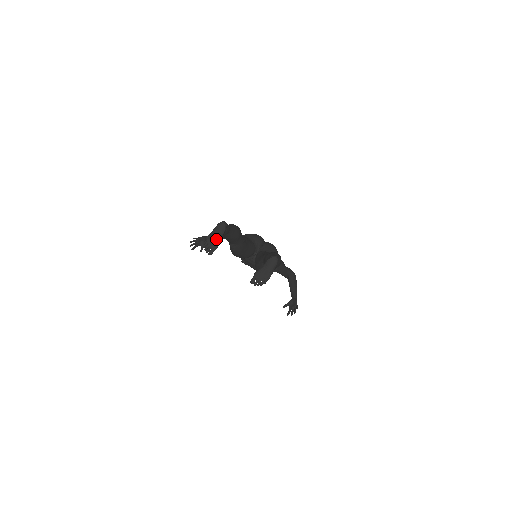
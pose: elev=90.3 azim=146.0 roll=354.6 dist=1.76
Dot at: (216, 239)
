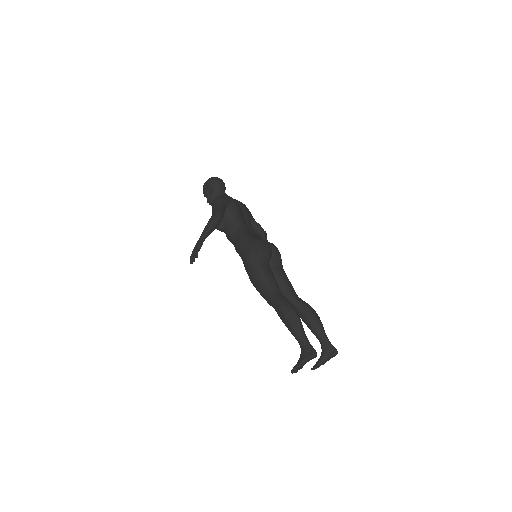
Dot at: occluded
